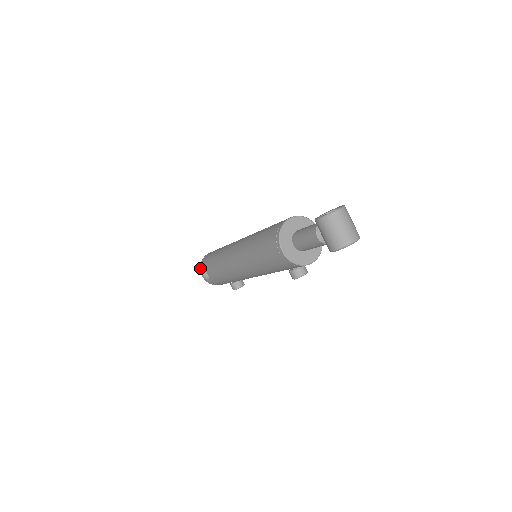
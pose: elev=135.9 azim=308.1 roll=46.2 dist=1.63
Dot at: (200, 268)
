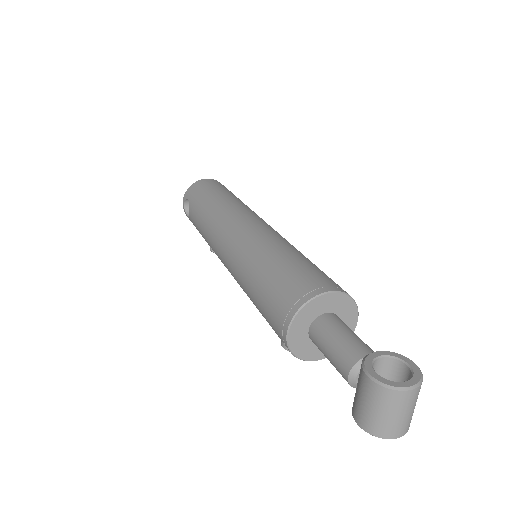
Dot at: (185, 193)
